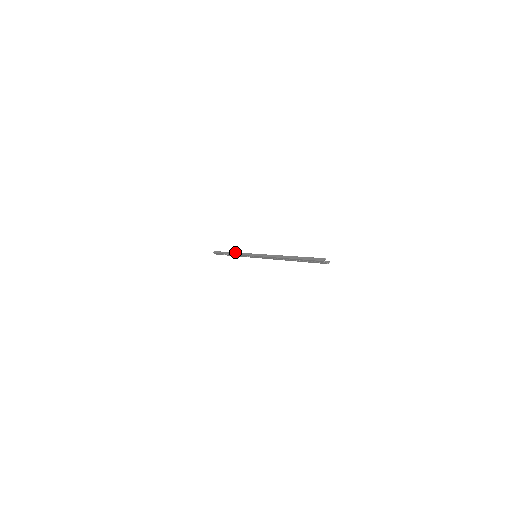
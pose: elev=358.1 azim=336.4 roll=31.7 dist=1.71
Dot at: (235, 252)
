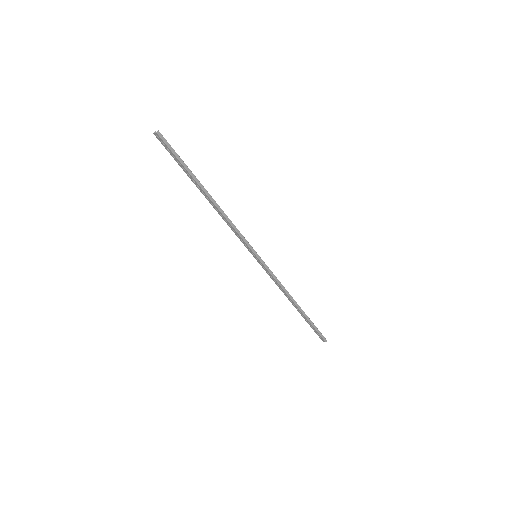
Dot at: occluded
